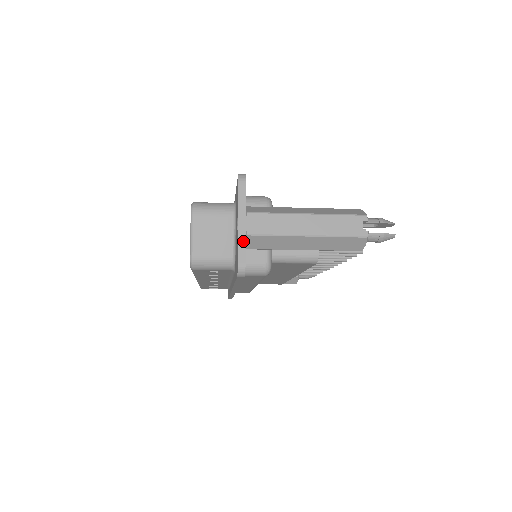
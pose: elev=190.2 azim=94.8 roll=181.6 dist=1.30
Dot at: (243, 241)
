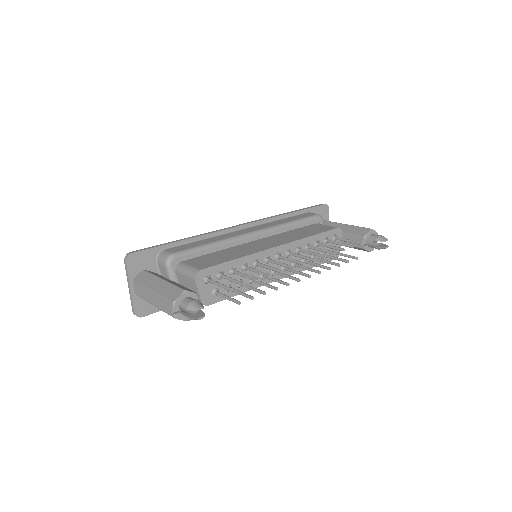
Dot at: (131, 299)
